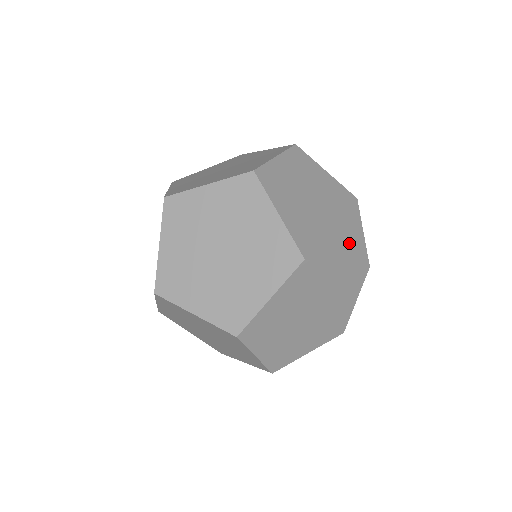
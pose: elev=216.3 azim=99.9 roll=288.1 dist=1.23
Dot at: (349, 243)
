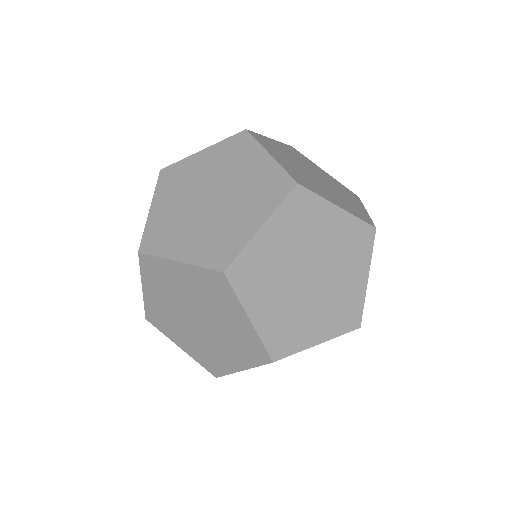
Dot at: occluded
